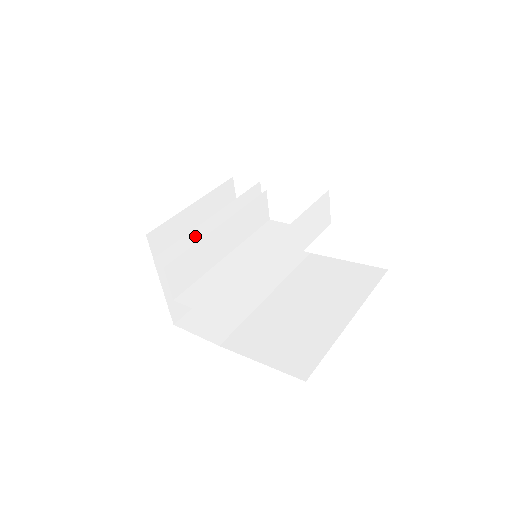
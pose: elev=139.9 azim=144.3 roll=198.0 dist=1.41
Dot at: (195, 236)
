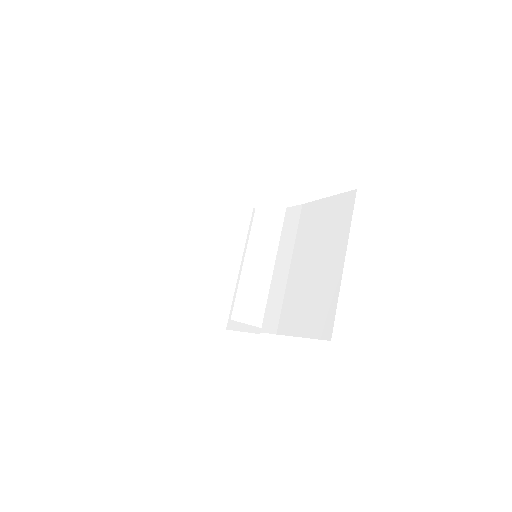
Dot at: (209, 274)
